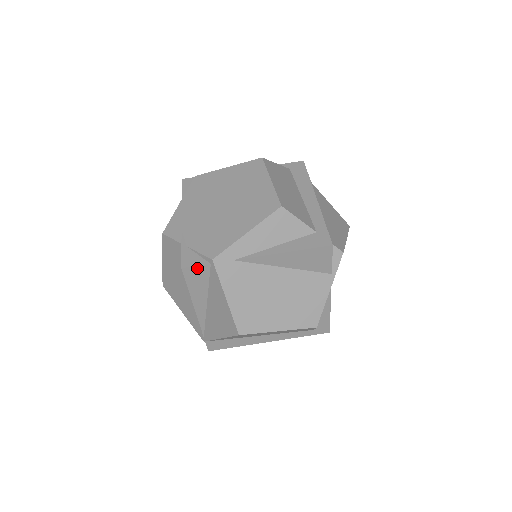
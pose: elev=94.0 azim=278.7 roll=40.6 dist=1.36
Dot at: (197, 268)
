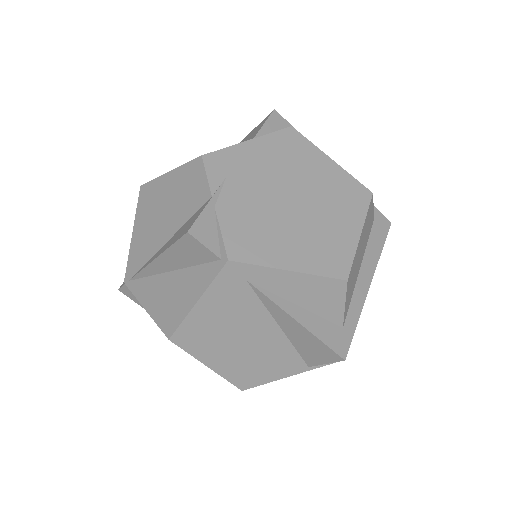
Dot at: (203, 247)
